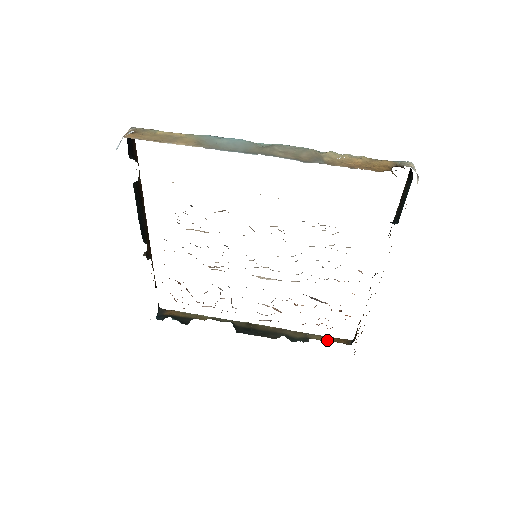
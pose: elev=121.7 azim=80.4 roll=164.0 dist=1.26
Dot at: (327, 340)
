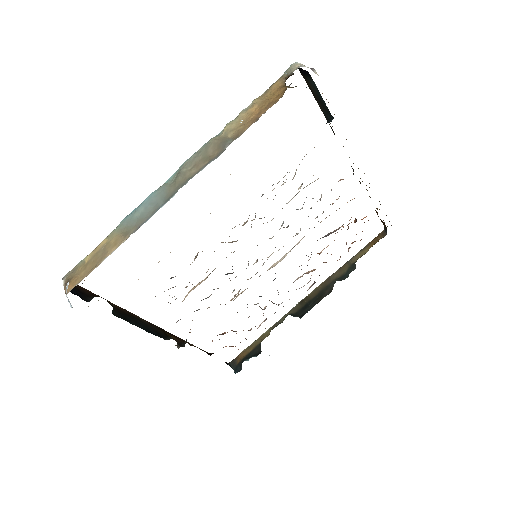
Dot at: (367, 250)
